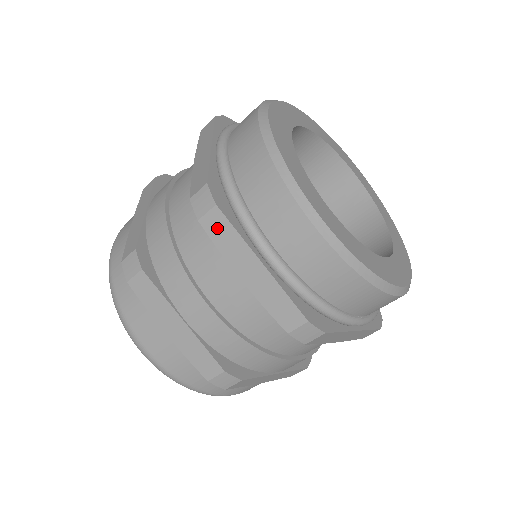
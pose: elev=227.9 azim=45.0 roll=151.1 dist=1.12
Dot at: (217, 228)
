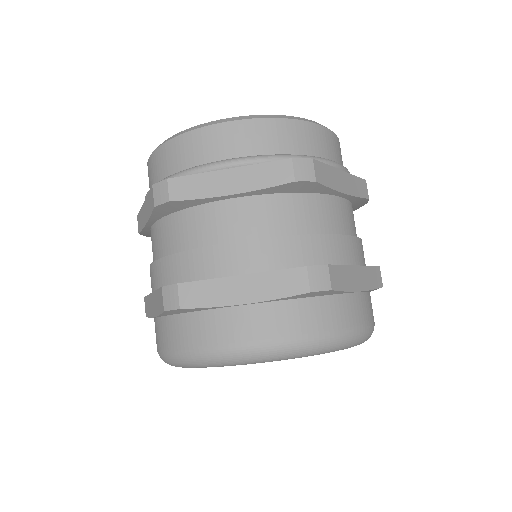
Dot at: (139, 223)
